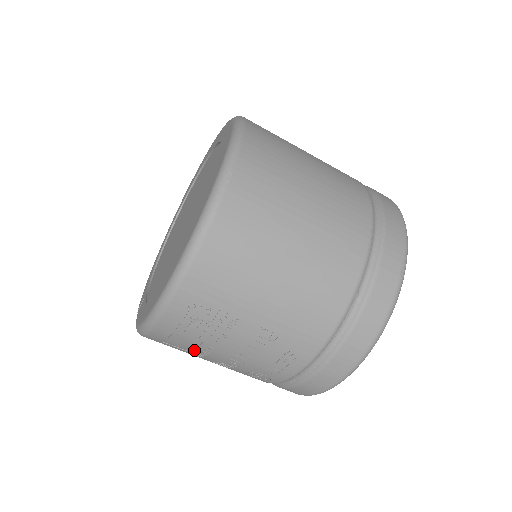
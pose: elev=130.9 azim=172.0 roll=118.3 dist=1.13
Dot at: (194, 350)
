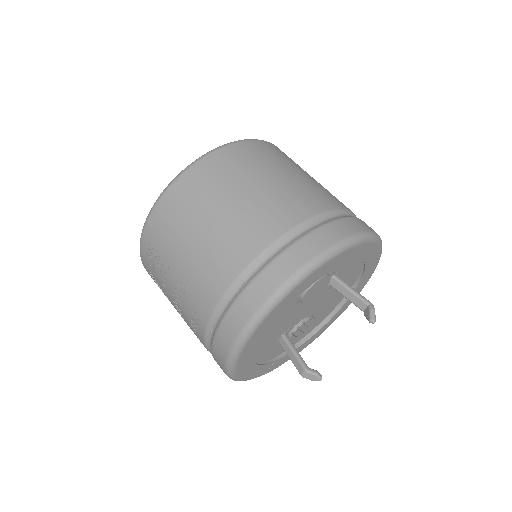
Dot at: occluded
